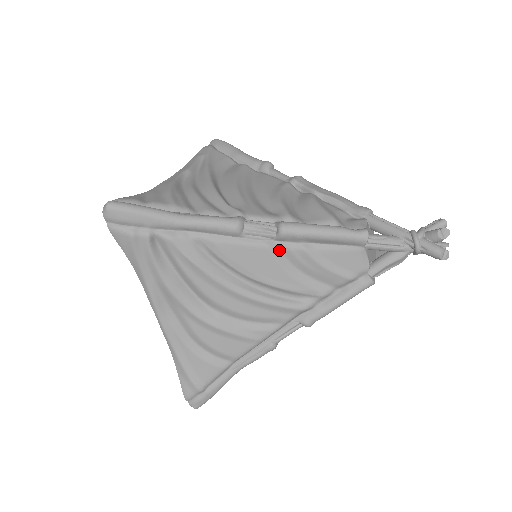
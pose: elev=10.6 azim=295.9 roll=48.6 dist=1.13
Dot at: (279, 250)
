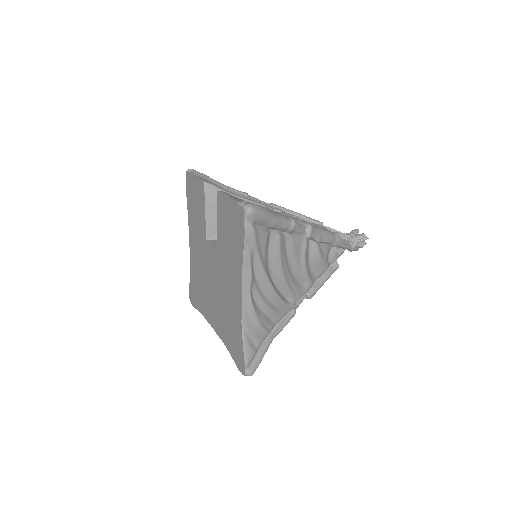
Dot at: occluded
